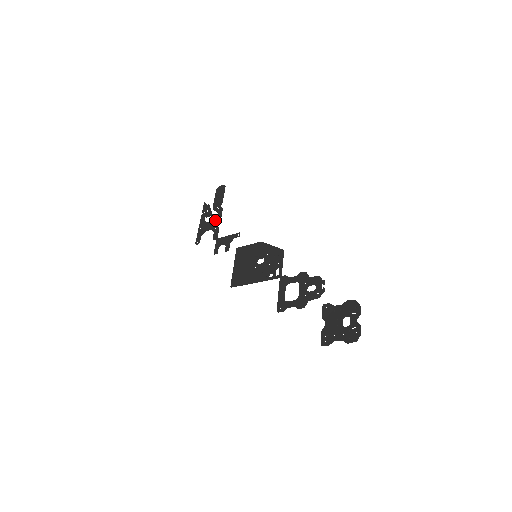
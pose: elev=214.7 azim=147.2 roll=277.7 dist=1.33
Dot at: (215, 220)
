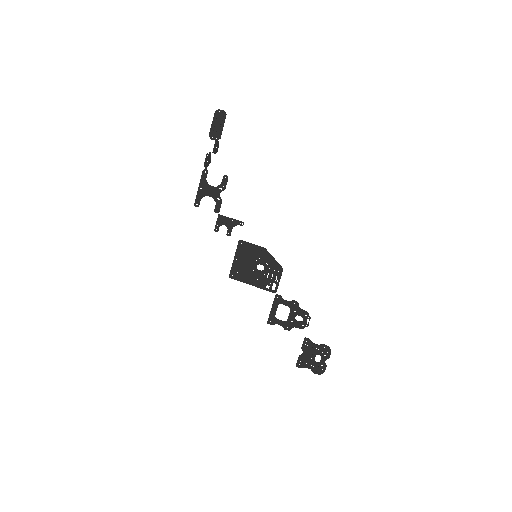
Dot at: (218, 189)
